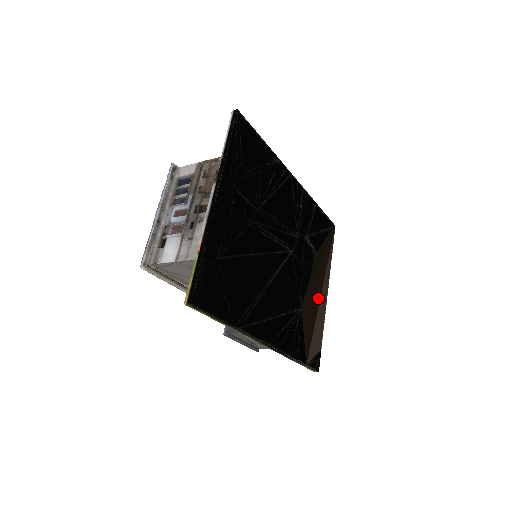
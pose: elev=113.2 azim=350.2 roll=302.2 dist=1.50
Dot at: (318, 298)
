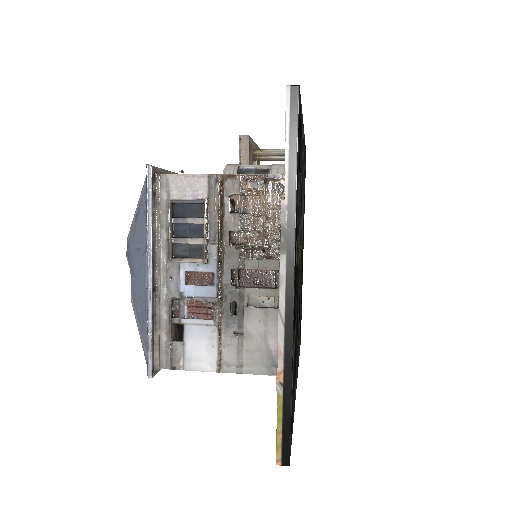
Dot at: occluded
